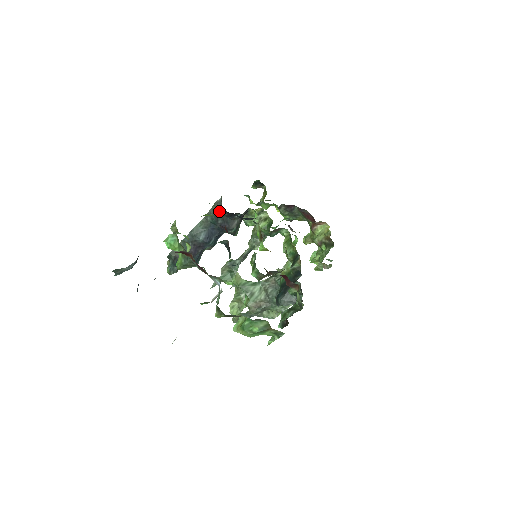
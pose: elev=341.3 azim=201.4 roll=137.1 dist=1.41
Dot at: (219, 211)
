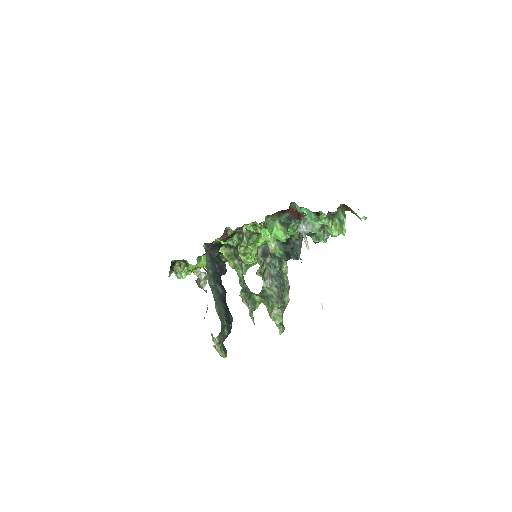
Dot at: (211, 258)
